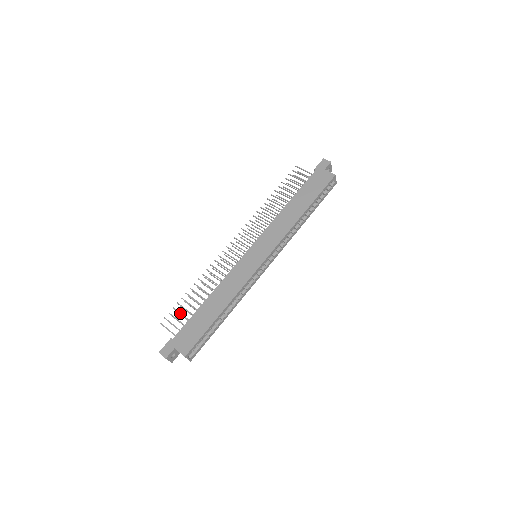
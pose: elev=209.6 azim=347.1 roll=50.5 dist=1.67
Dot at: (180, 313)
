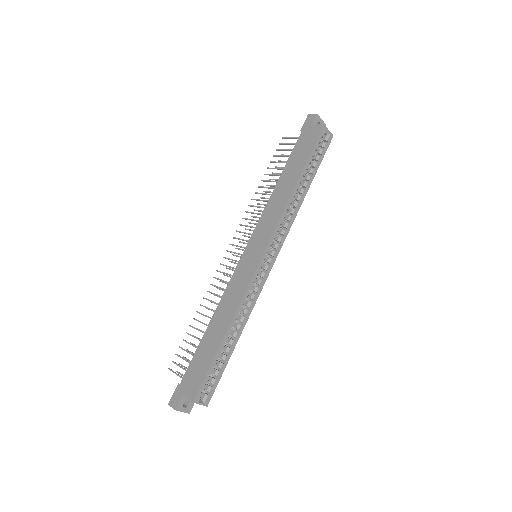
Dot at: (186, 351)
